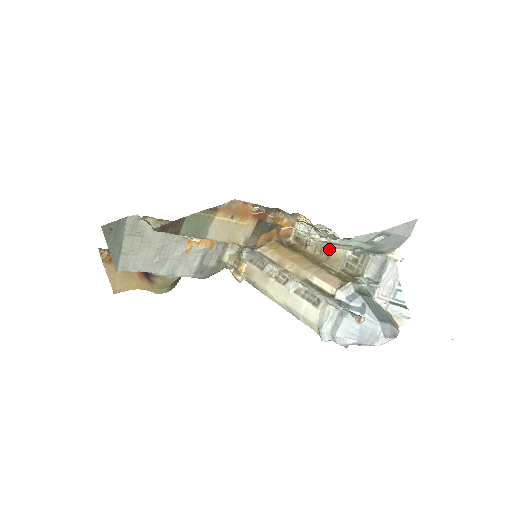
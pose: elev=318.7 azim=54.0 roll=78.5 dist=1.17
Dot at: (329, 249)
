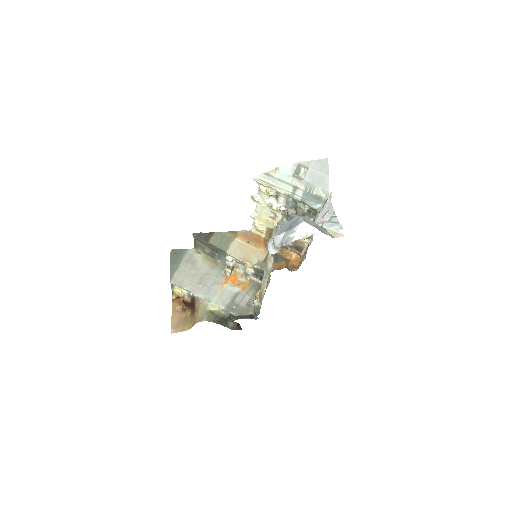
Dot at: occluded
